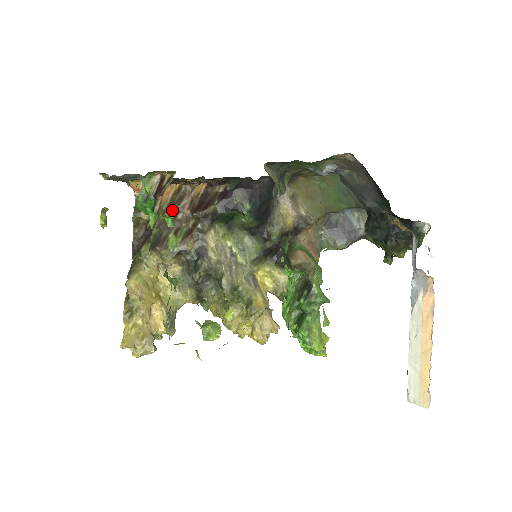
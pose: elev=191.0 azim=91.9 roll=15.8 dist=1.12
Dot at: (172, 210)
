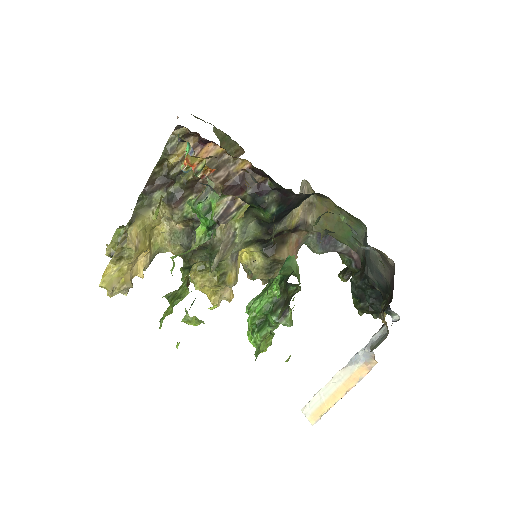
Dot at: occluded
